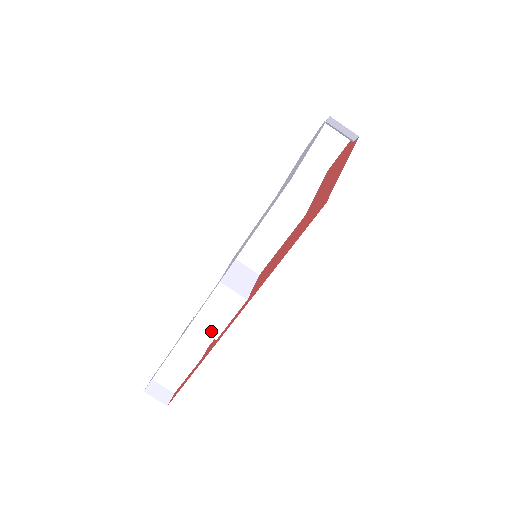
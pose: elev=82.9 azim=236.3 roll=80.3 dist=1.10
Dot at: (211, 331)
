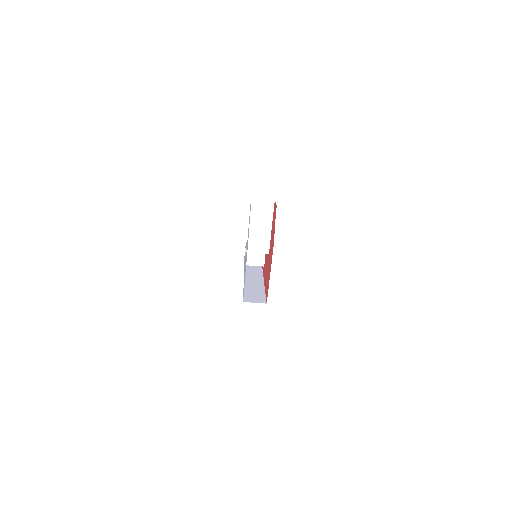
Dot at: occluded
